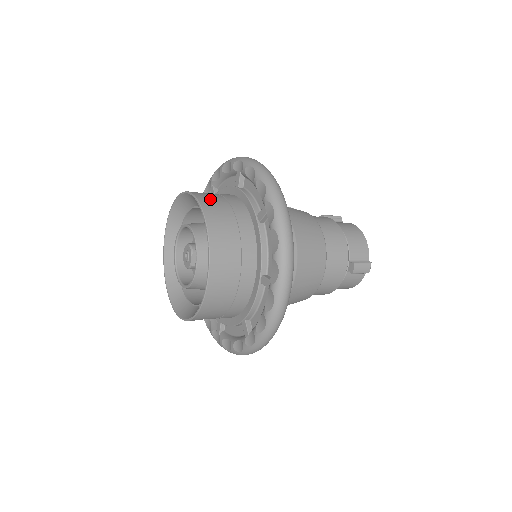
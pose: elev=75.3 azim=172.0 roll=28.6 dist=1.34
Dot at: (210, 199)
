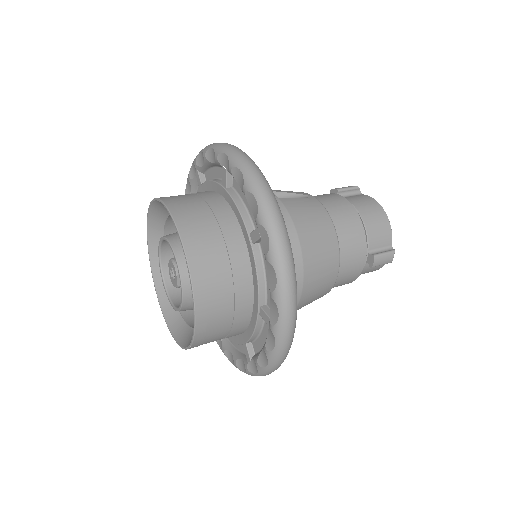
Dot at: (190, 214)
